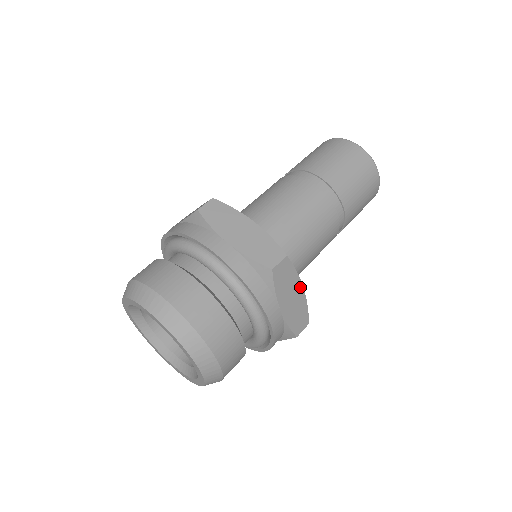
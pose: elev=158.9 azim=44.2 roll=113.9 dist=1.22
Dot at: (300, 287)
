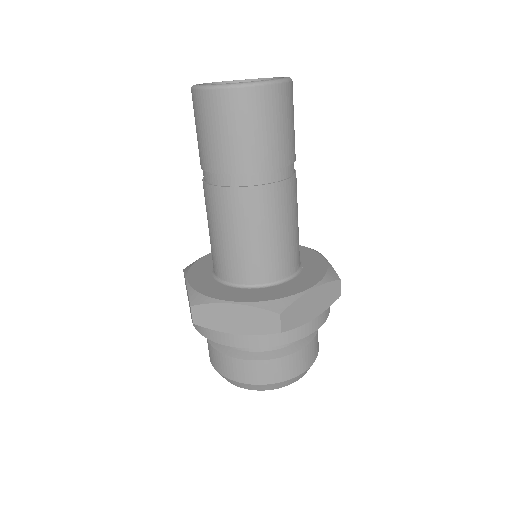
Dot at: occluded
